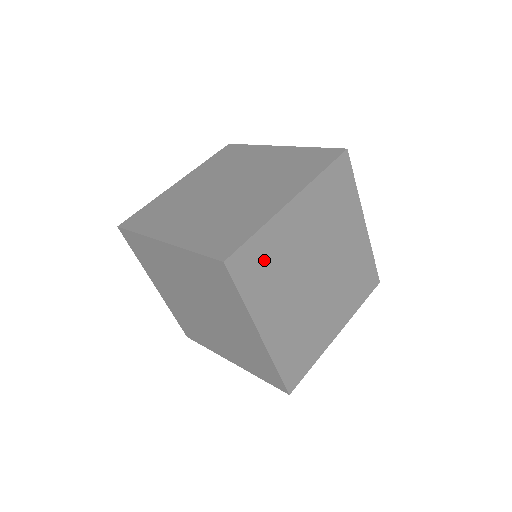
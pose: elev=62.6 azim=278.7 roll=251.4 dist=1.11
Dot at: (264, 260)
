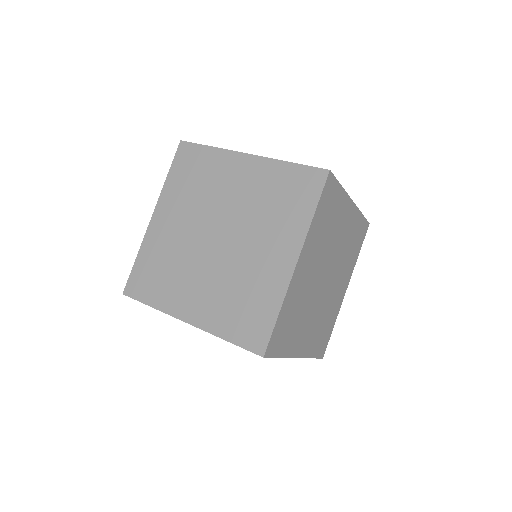
Dot at: (331, 210)
